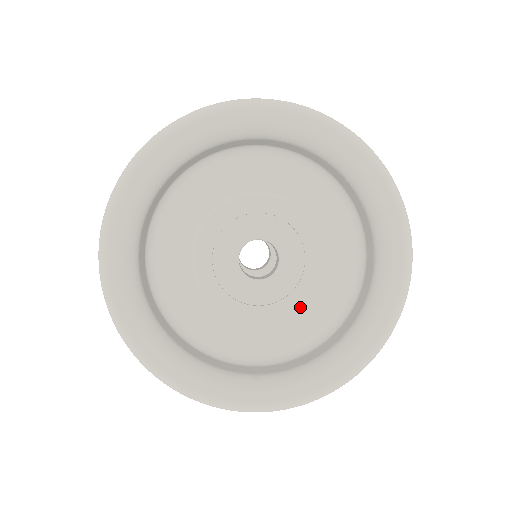
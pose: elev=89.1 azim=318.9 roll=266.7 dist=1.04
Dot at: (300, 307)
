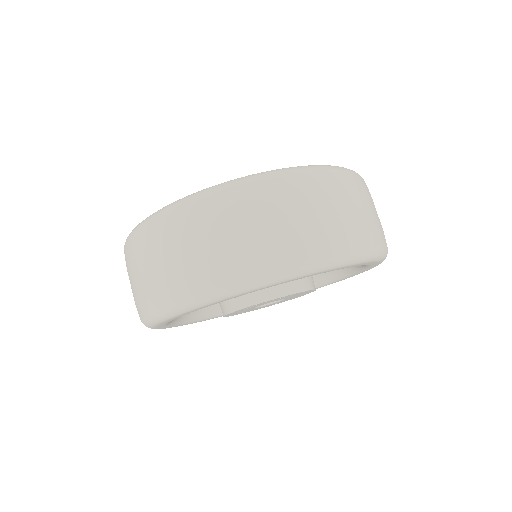
Dot at: occluded
